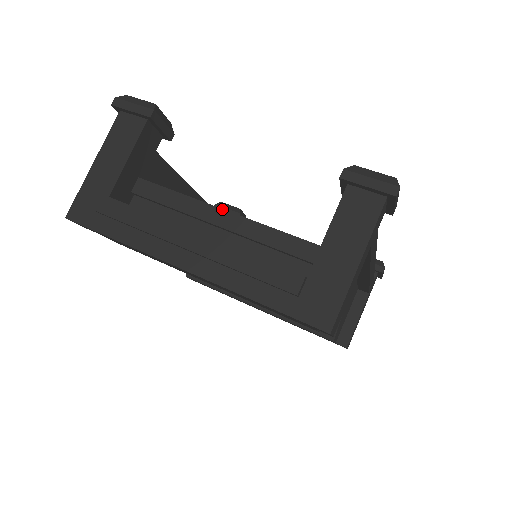
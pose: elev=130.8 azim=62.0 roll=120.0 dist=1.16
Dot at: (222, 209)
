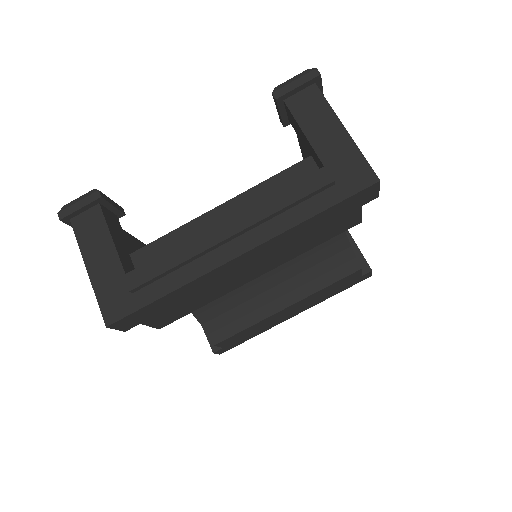
Dot at: (216, 207)
